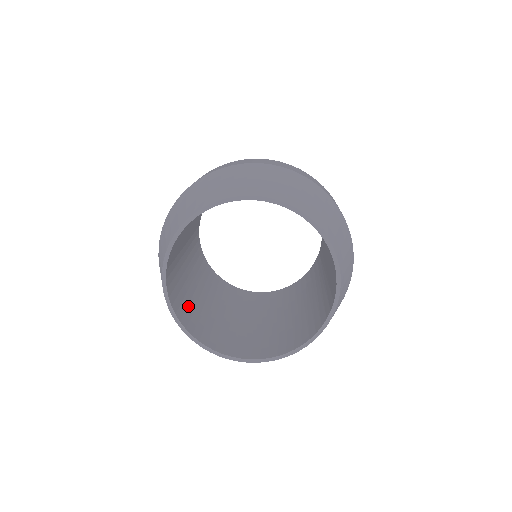
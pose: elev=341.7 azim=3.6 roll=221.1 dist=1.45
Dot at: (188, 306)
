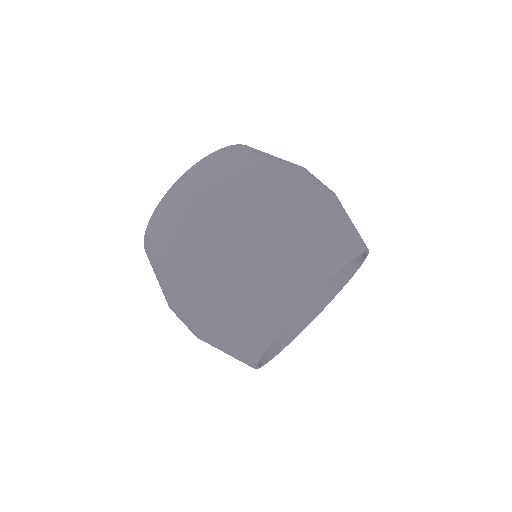
Dot at: occluded
